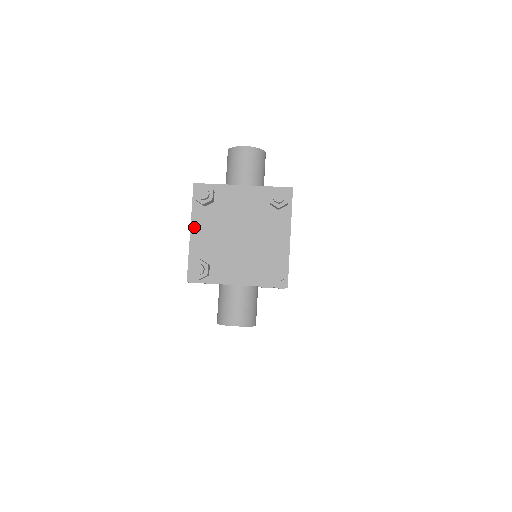
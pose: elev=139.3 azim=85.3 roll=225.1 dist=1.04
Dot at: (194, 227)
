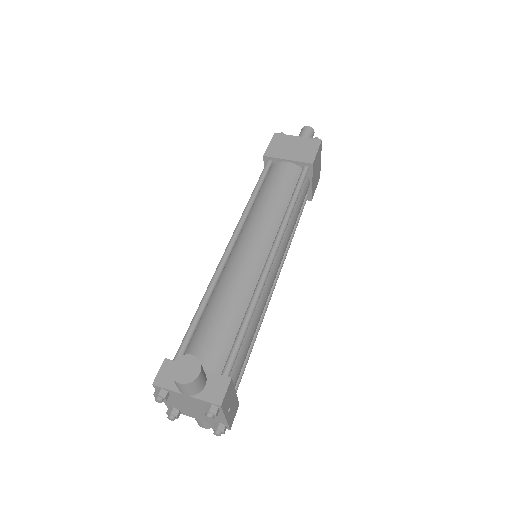
Dot at: occluded
